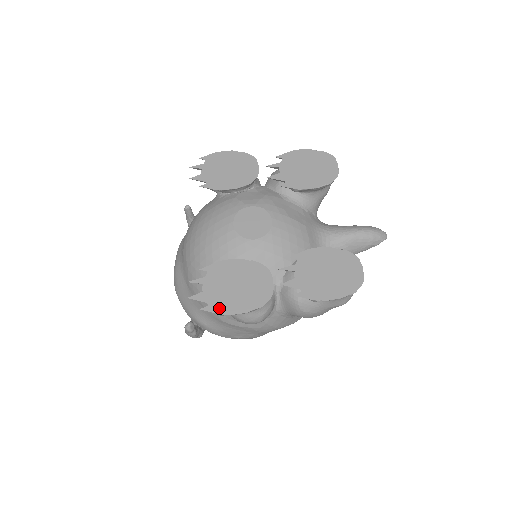
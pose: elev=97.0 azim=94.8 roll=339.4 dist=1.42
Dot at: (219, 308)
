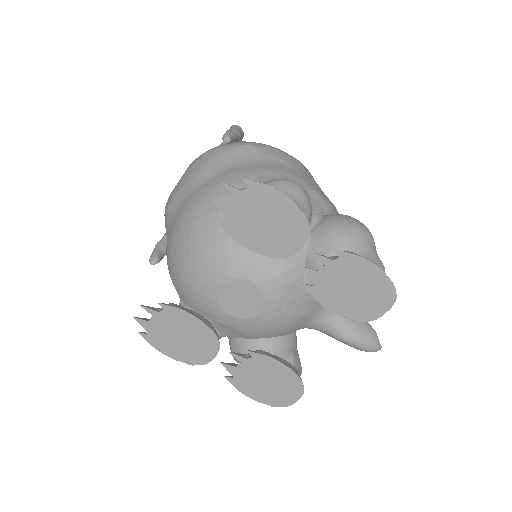
Dot at: (155, 342)
